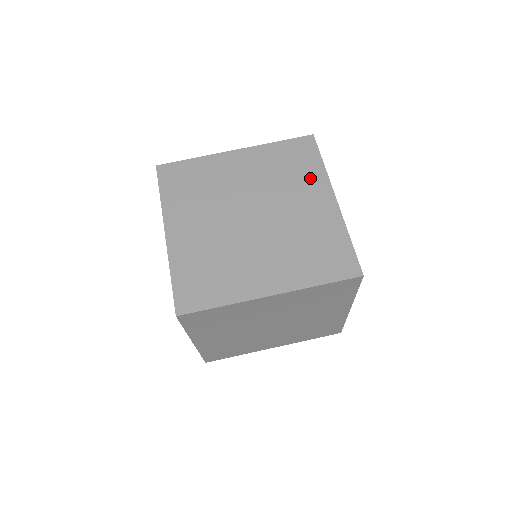
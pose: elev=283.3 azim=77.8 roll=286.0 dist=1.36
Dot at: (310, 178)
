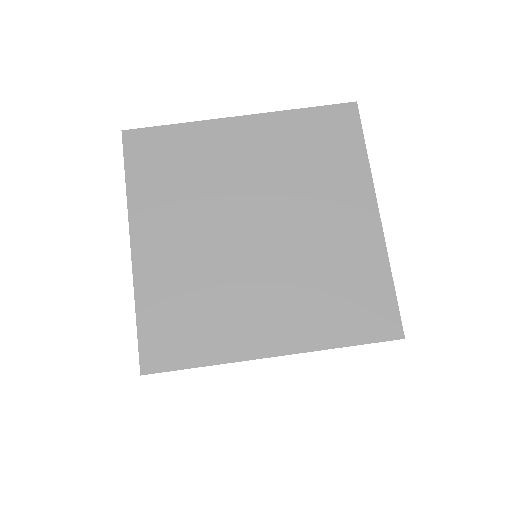
Dot at: (345, 175)
